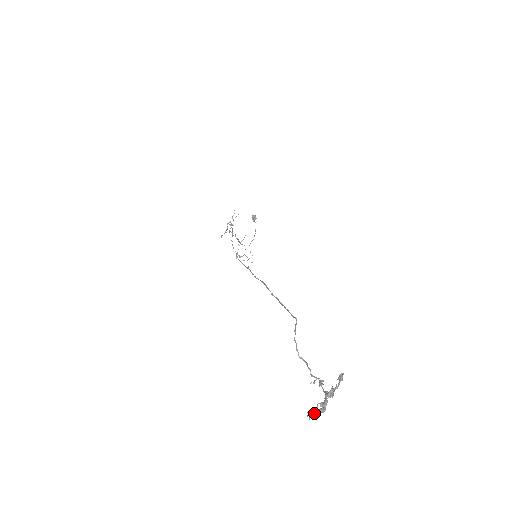
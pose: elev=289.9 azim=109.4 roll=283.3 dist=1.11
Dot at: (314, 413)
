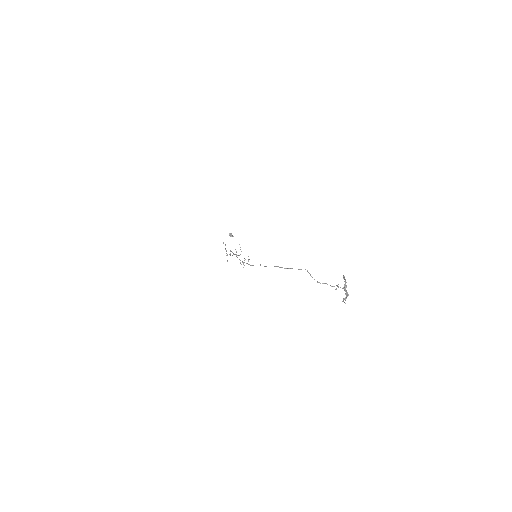
Dot at: (345, 299)
